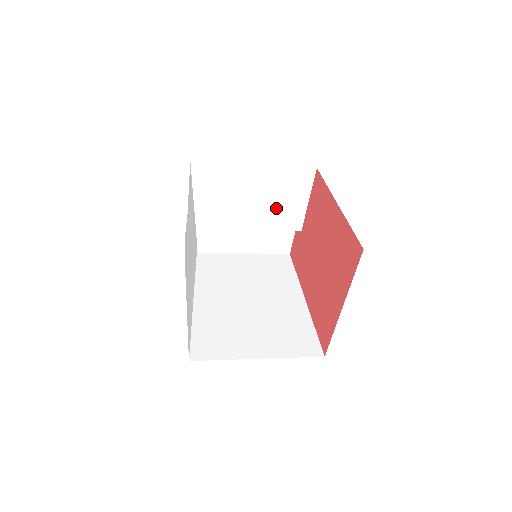
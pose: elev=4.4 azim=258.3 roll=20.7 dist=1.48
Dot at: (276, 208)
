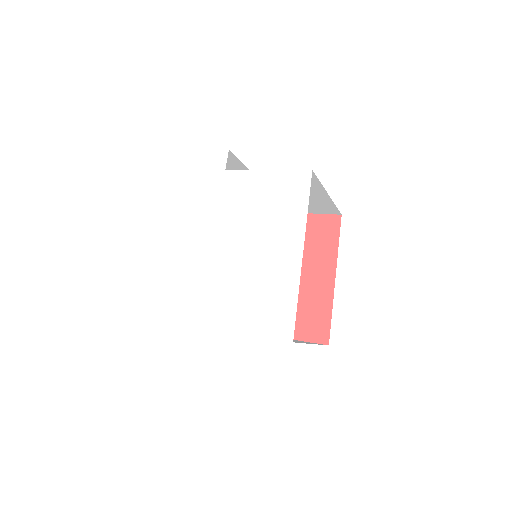
Dot at: occluded
